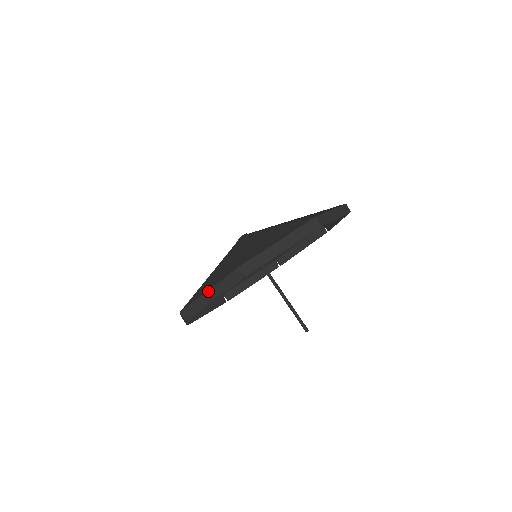
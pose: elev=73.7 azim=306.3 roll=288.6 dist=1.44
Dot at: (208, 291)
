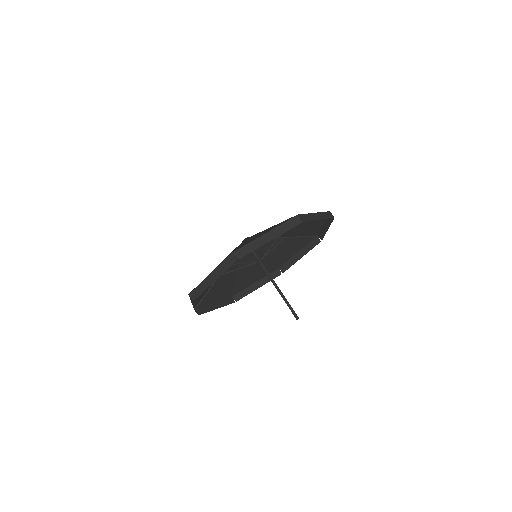
Dot at: (210, 274)
